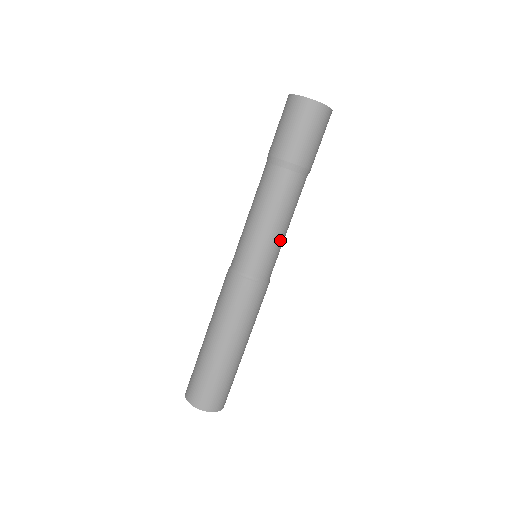
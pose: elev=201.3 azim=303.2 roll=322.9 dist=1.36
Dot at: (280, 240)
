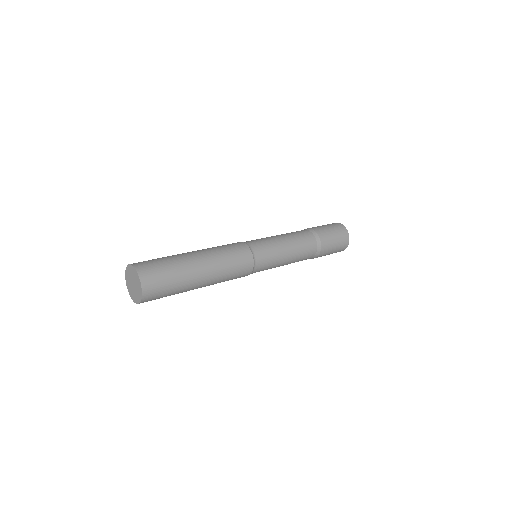
Dot at: (280, 262)
